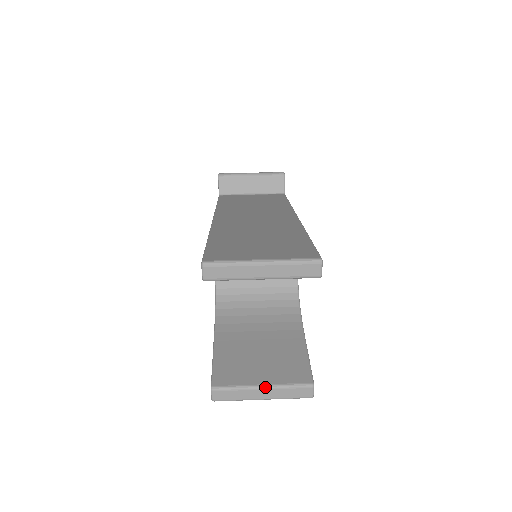
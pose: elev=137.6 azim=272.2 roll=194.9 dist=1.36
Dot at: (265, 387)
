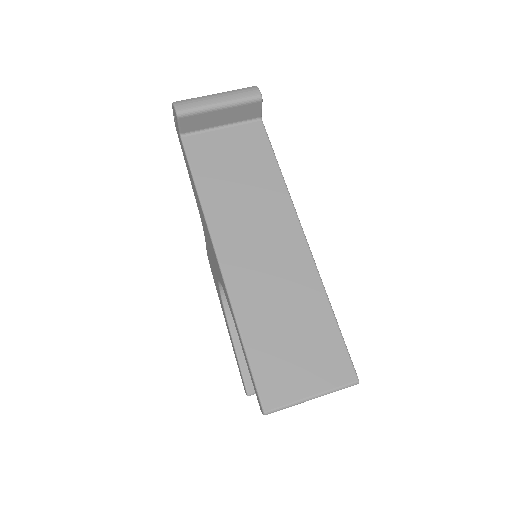
Dot at: occluded
